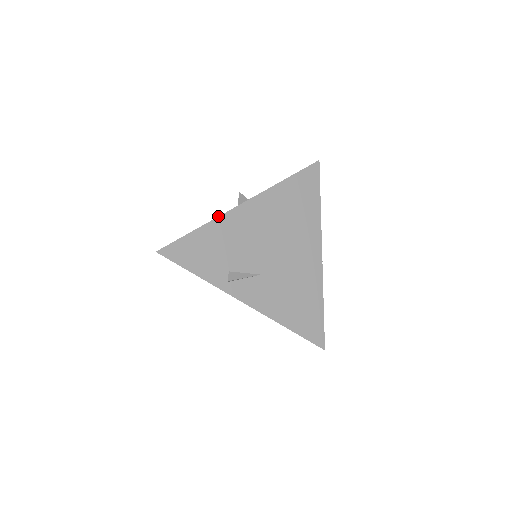
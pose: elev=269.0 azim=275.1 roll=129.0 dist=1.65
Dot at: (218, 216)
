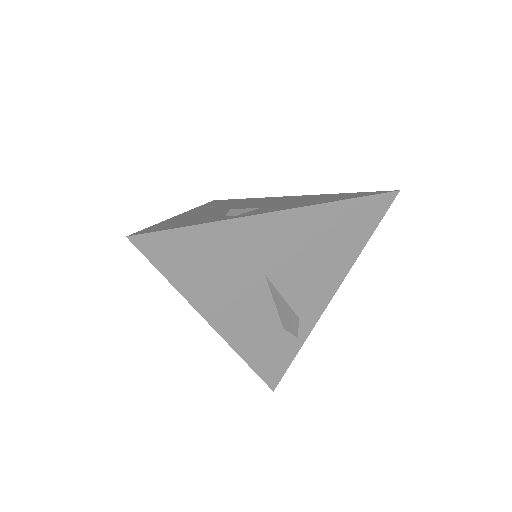
Dot at: occluded
